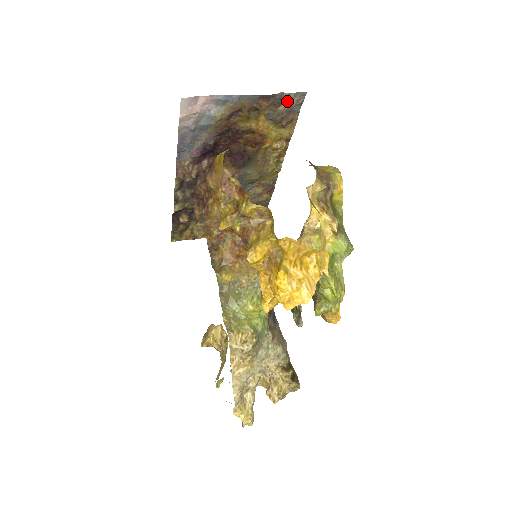
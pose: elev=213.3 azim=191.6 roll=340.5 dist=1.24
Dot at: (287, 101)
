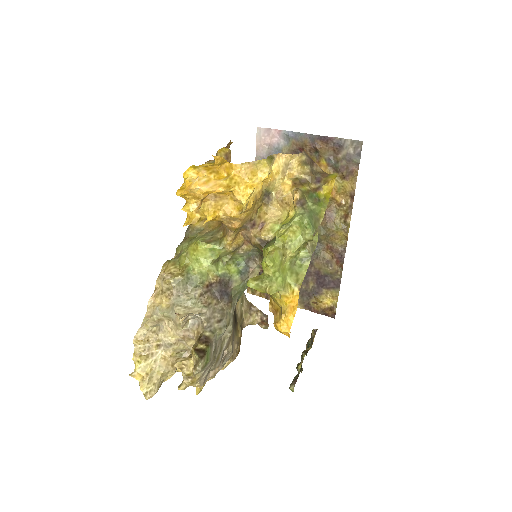
Dot at: (345, 148)
